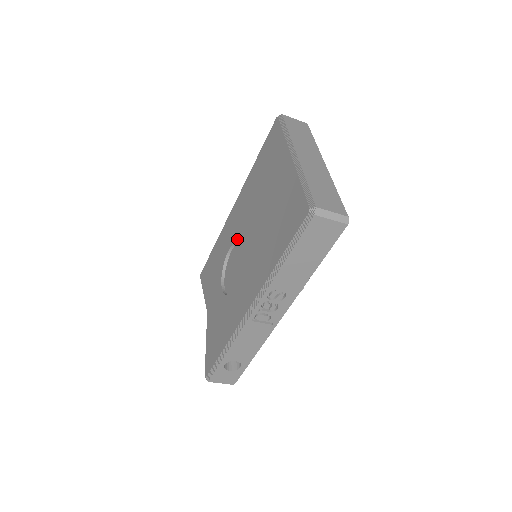
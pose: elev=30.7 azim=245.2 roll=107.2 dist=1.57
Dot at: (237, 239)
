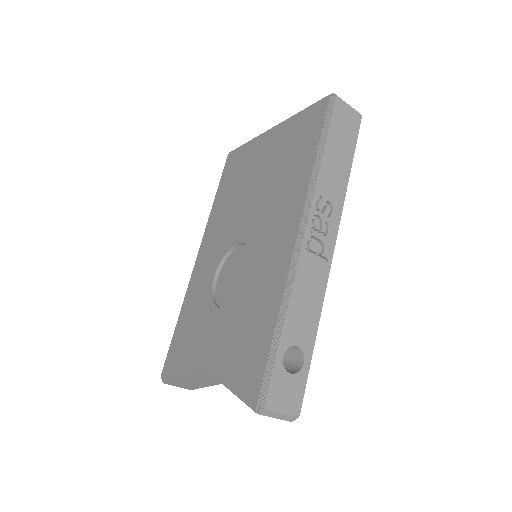
Dot at: (225, 251)
